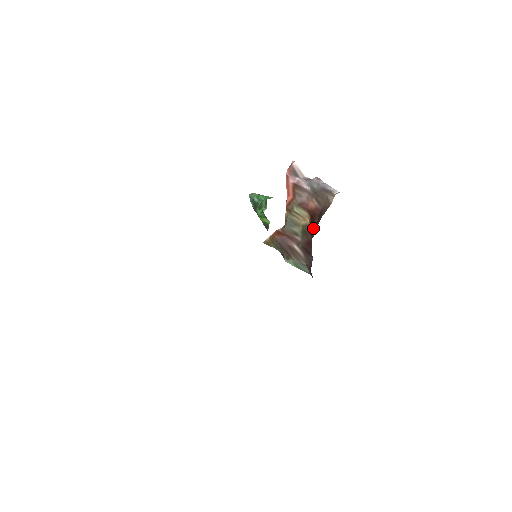
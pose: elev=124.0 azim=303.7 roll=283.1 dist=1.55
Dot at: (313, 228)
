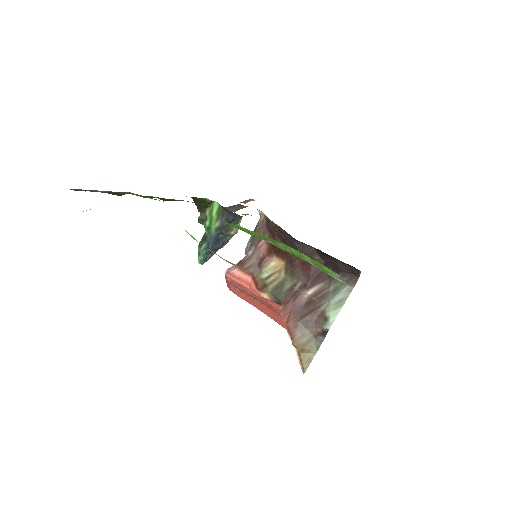
Dot at: occluded
